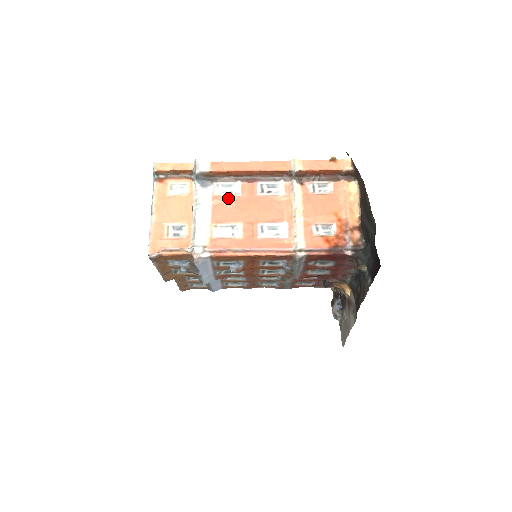
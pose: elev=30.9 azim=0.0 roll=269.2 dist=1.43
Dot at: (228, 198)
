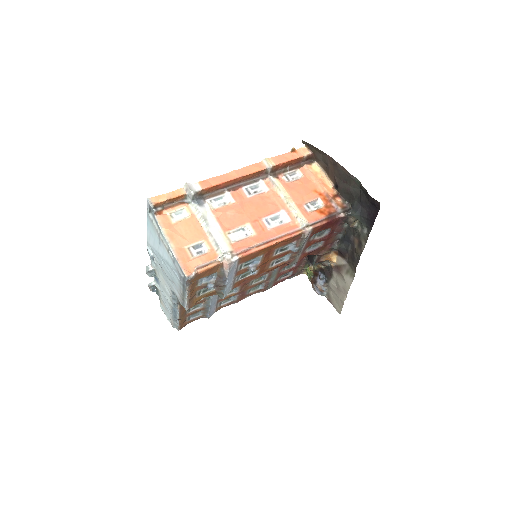
Dot at: (226, 208)
